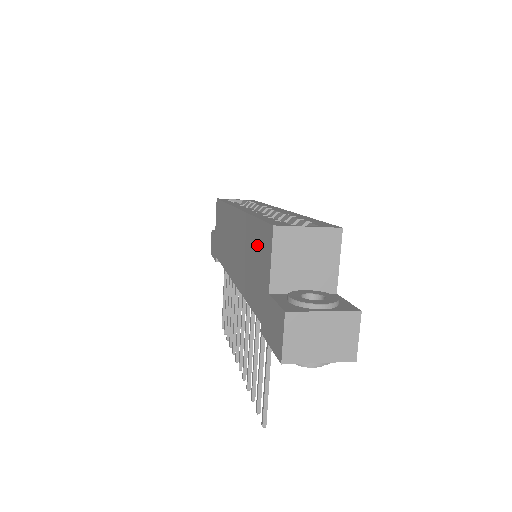
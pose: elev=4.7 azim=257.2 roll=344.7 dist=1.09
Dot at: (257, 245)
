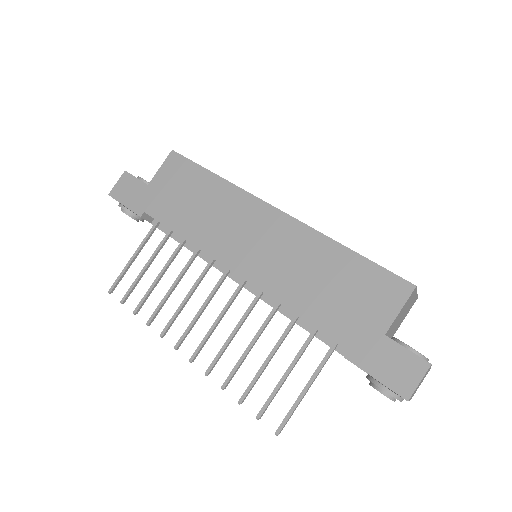
Dot at: (357, 280)
